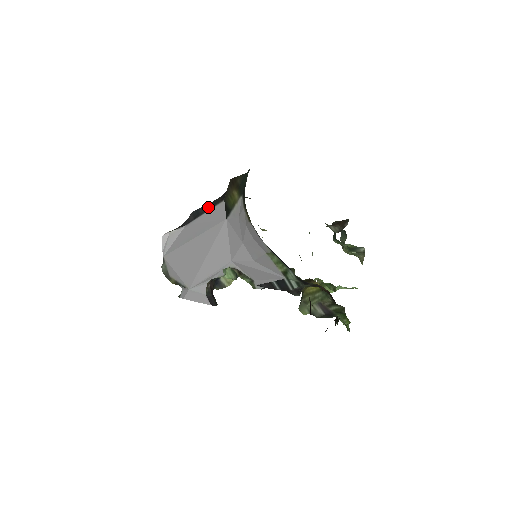
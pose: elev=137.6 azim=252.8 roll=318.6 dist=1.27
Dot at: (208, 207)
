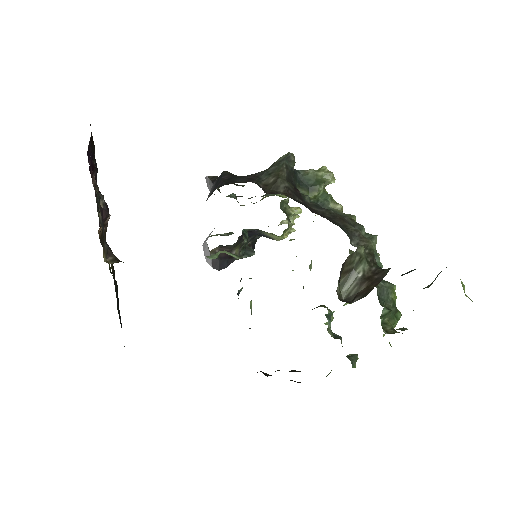
Dot at: (216, 186)
